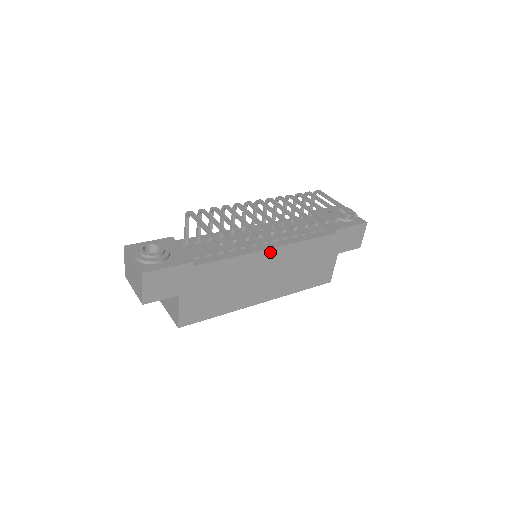
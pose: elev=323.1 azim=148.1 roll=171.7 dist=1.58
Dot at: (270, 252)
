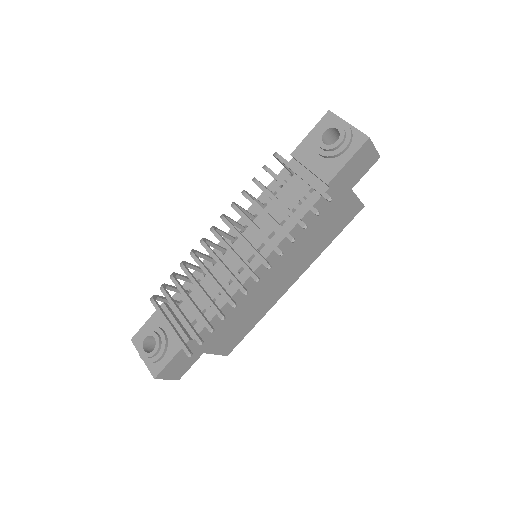
Dot at: (261, 268)
